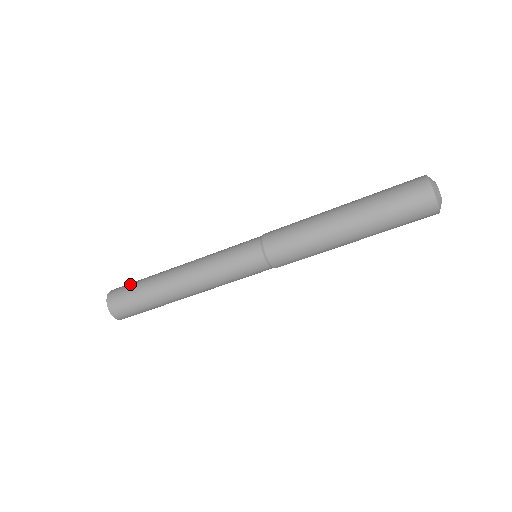
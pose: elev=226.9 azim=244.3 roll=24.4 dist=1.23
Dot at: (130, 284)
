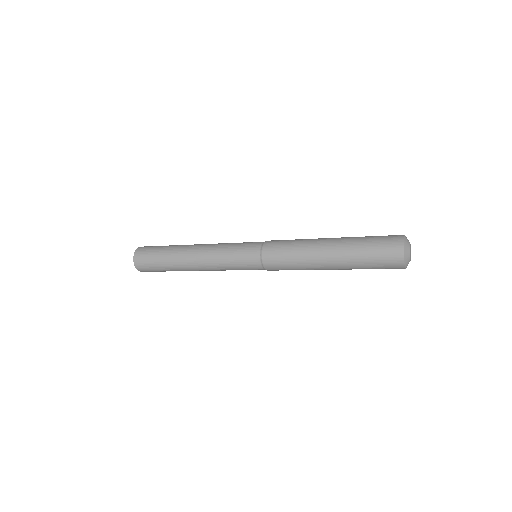
Dot at: (152, 264)
